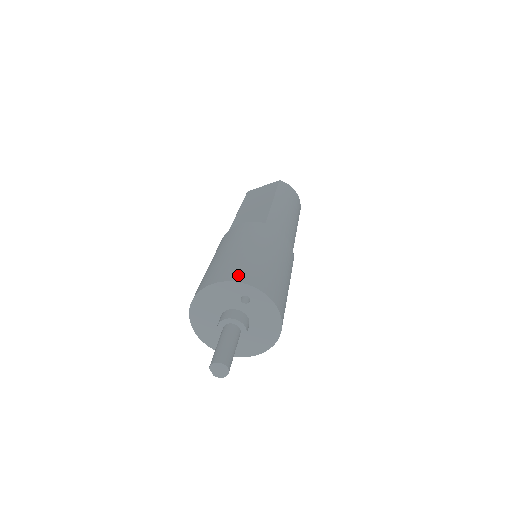
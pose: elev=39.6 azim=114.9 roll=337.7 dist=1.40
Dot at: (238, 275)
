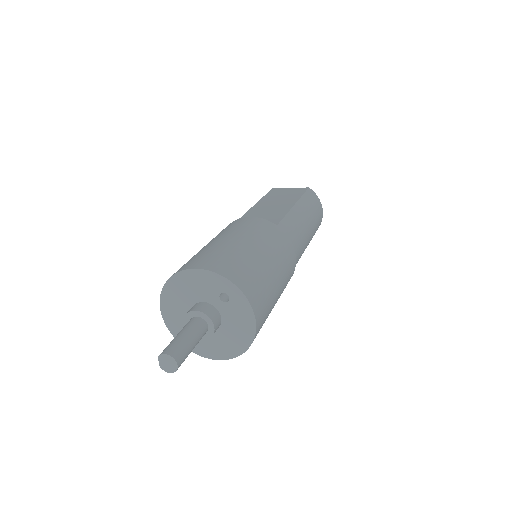
Dot at: (226, 269)
